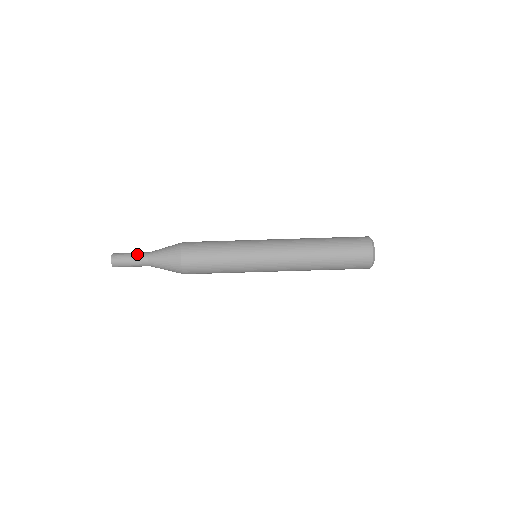
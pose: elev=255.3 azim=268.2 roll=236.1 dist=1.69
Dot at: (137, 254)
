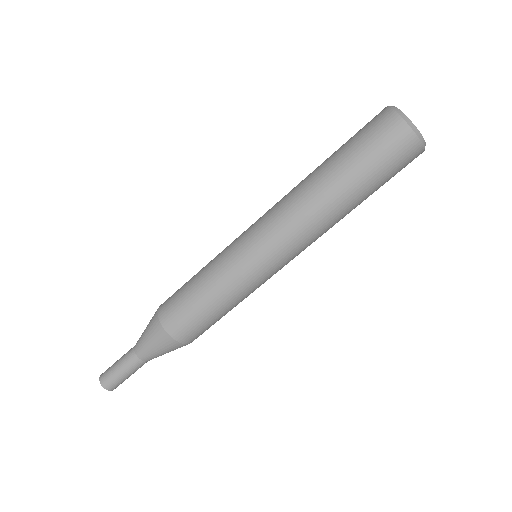
Dot at: (123, 360)
